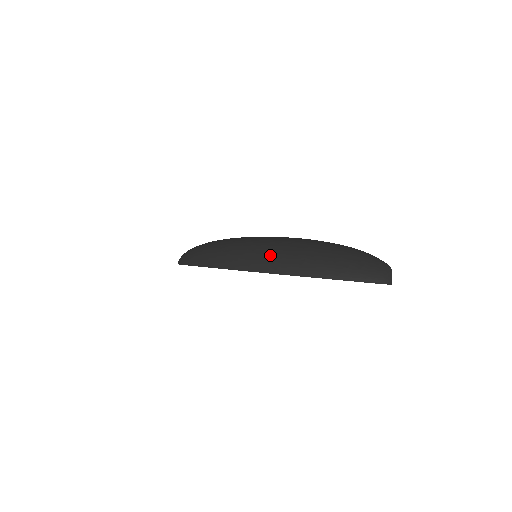
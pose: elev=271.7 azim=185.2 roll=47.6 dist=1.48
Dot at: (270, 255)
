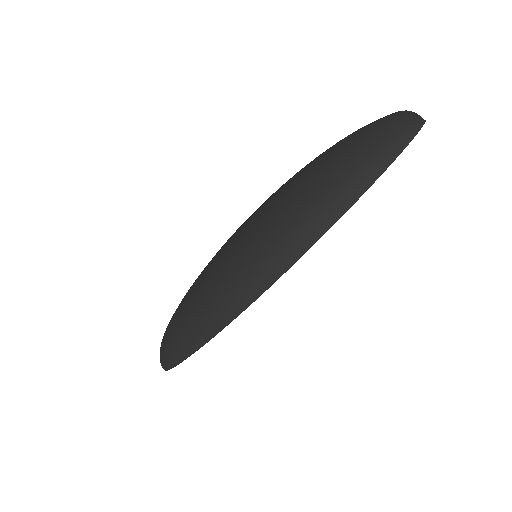
Dot at: (301, 220)
